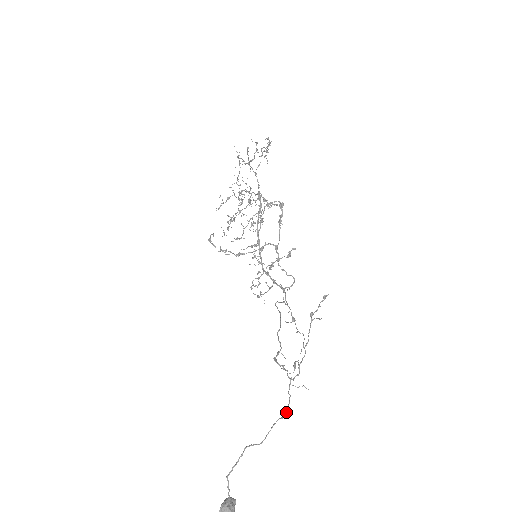
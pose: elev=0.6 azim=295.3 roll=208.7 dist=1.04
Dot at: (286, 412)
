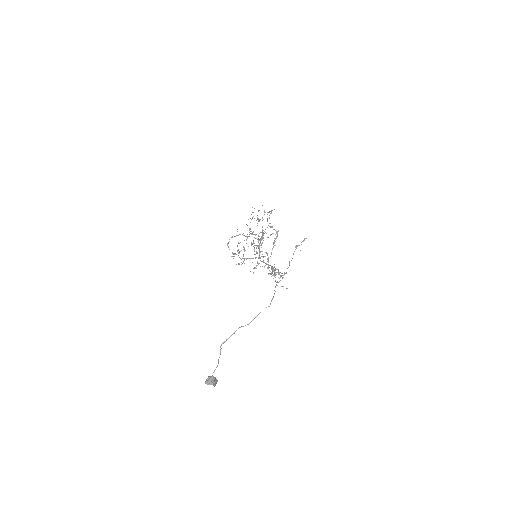
Dot at: occluded
